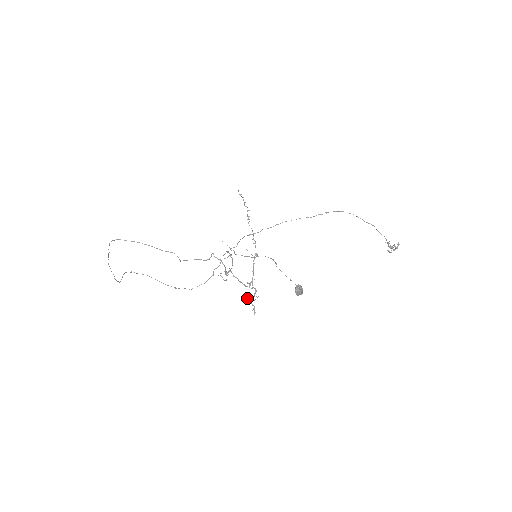
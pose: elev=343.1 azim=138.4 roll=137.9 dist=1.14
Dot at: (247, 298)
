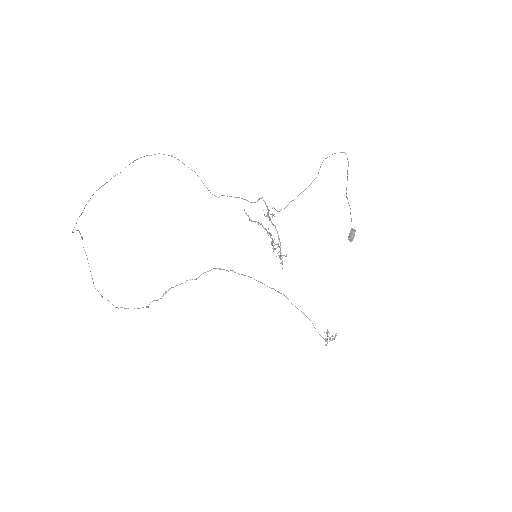
Dot at: occluded
